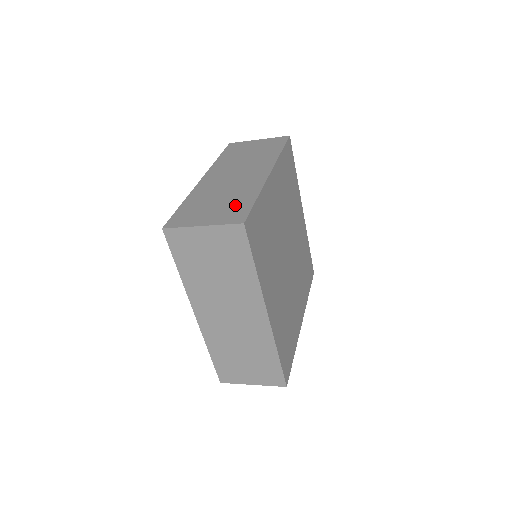
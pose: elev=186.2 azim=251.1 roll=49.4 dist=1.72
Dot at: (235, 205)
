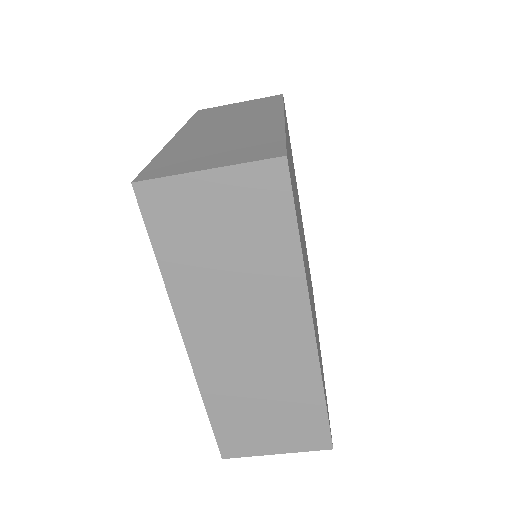
Dot at: occluded
